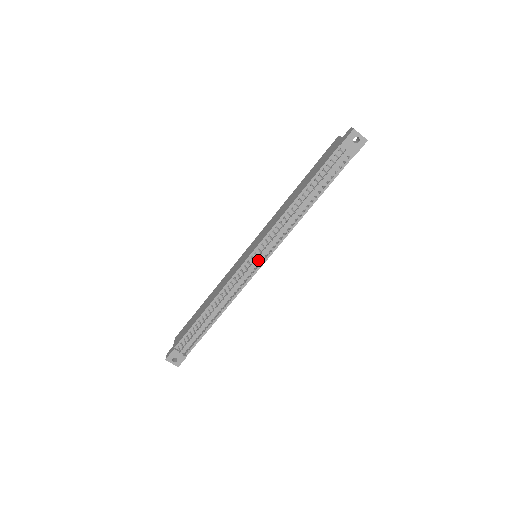
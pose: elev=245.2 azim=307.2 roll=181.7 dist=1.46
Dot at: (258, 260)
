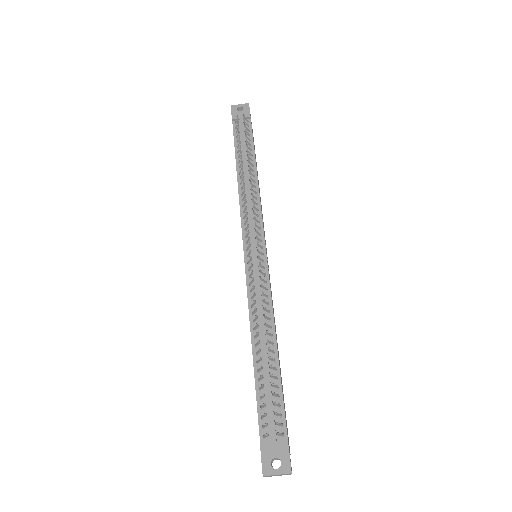
Dot at: (255, 245)
